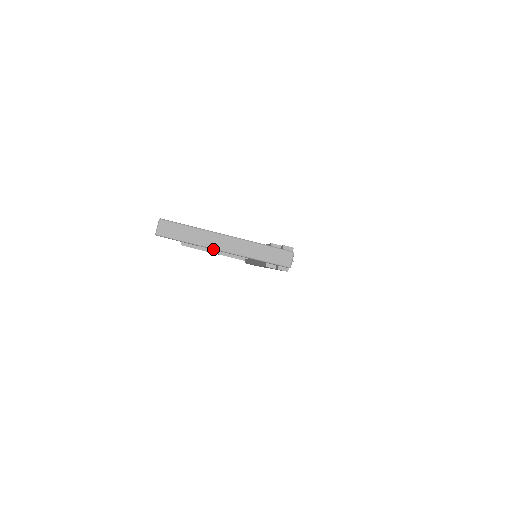
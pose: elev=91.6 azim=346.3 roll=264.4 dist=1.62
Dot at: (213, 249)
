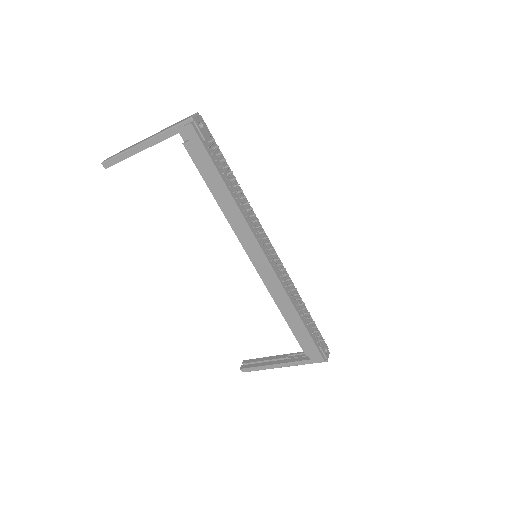
Dot at: (136, 146)
